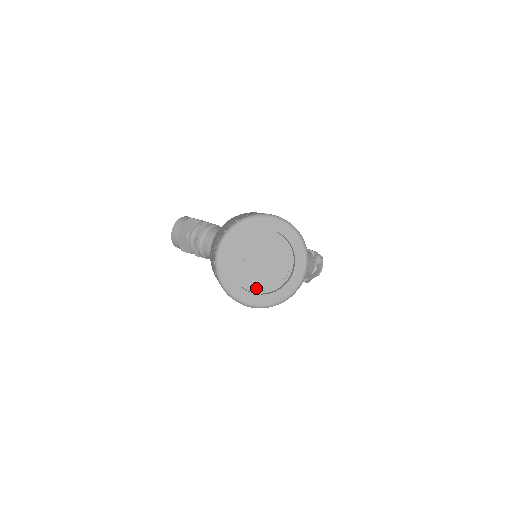
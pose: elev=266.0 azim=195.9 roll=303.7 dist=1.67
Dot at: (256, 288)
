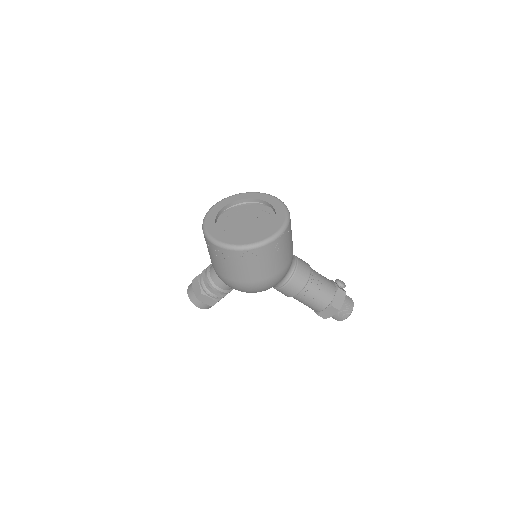
Dot at: occluded
